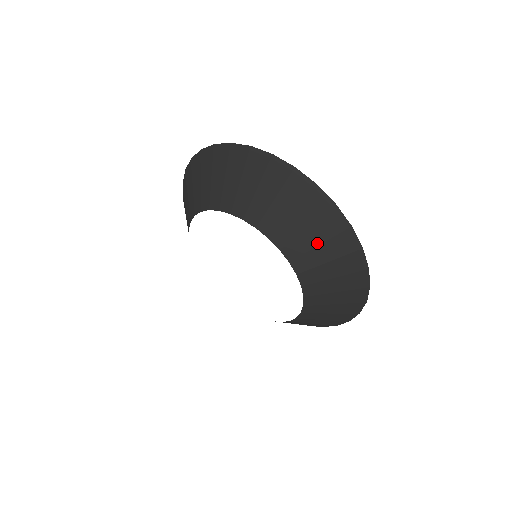
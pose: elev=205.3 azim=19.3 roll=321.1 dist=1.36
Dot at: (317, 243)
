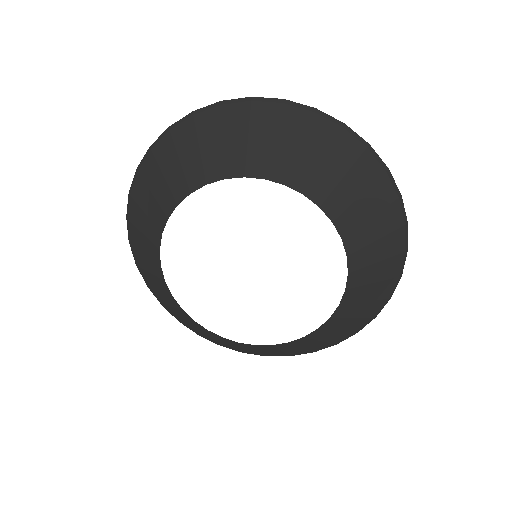
Dot at: (377, 237)
